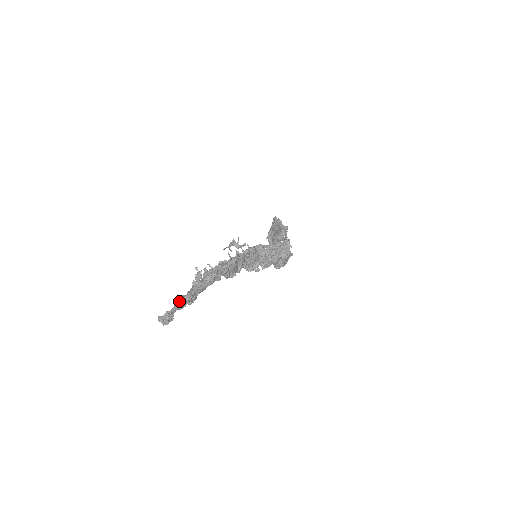
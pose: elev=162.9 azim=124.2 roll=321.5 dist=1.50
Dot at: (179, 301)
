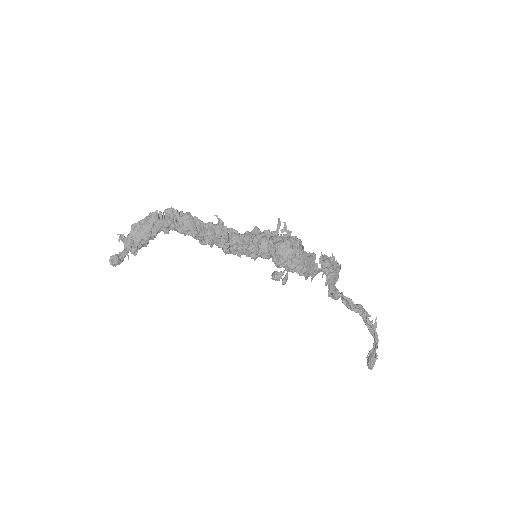
Dot at: occluded
